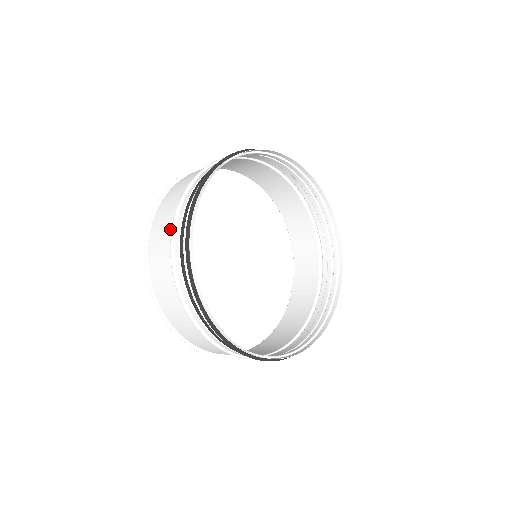
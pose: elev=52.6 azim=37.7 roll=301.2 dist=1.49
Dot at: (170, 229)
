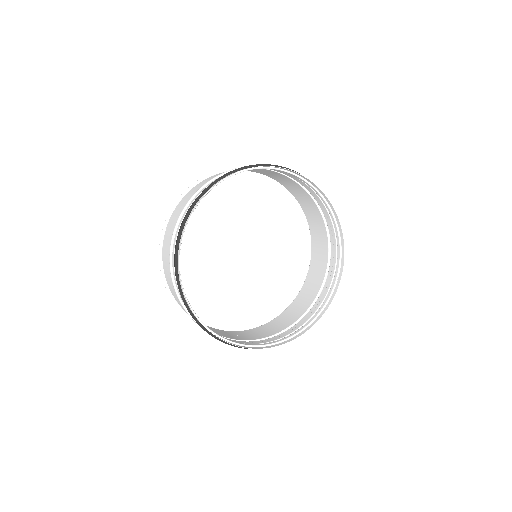
Dot at: occluded
